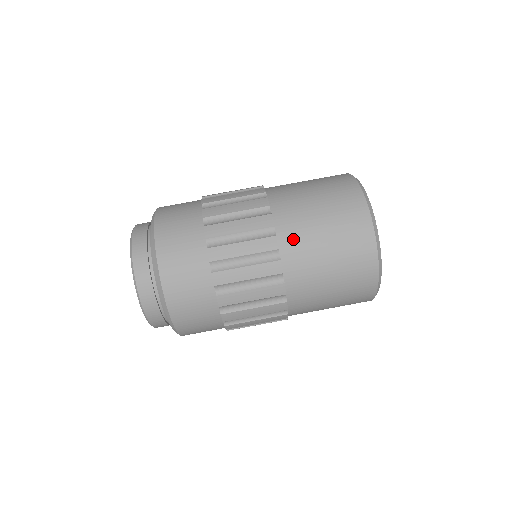
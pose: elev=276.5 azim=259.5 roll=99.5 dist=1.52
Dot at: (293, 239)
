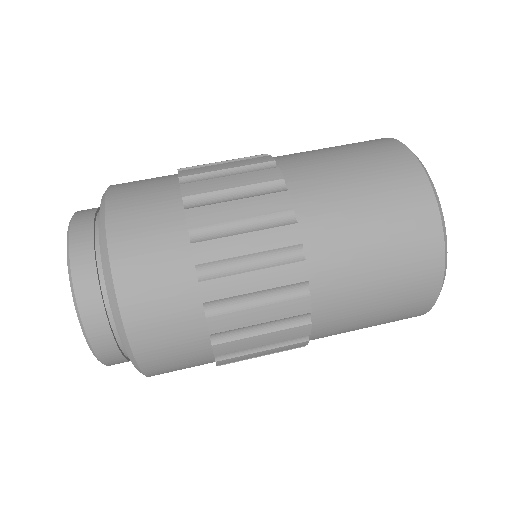
Dot at: (294, 158)
